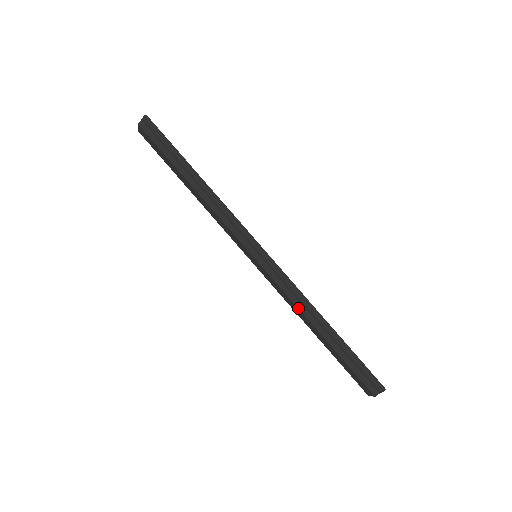
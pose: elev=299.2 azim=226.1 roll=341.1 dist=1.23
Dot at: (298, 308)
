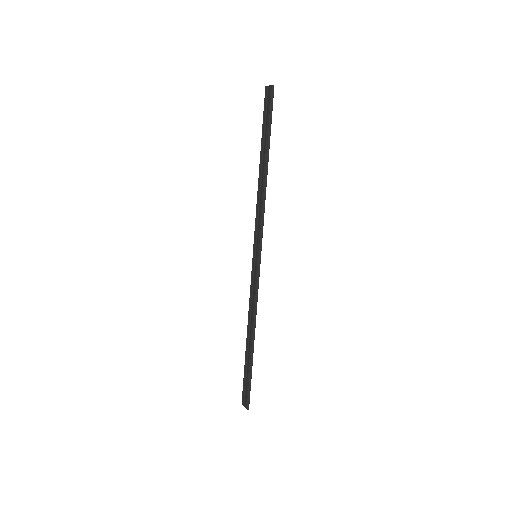
Dot at: (248, 313)
